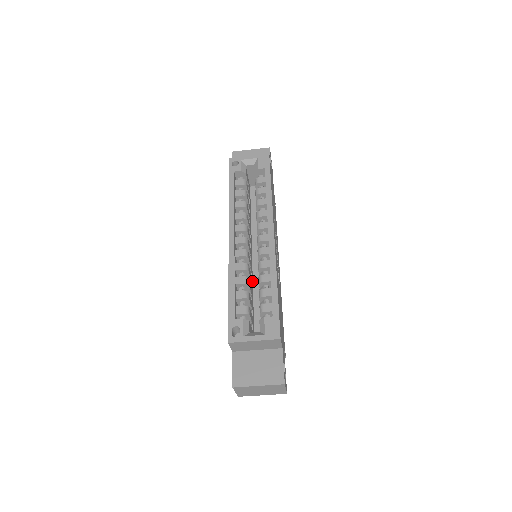
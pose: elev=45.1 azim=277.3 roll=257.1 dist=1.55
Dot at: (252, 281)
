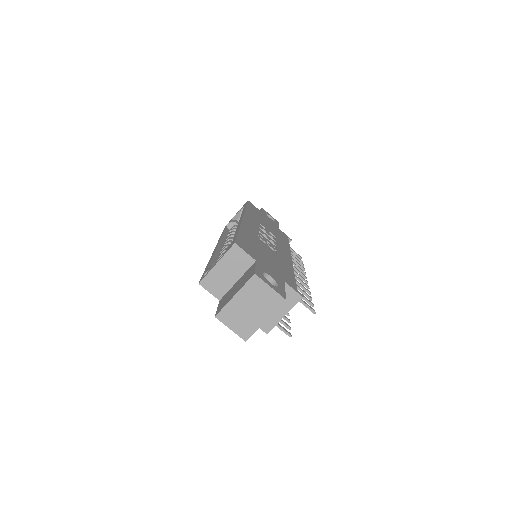
Dot at: occluded
